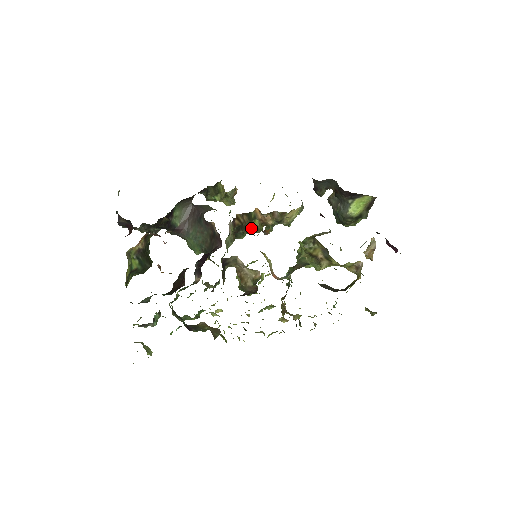
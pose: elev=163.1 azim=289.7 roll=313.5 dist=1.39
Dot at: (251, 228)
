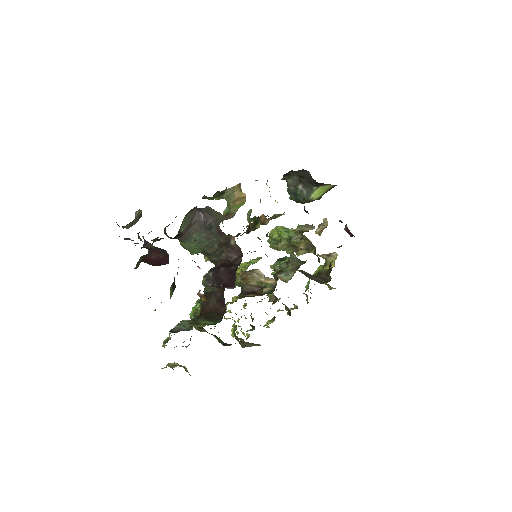
Dot at: (251, 229)
